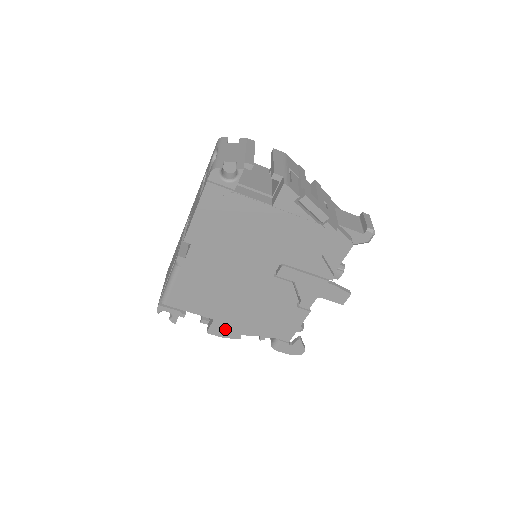
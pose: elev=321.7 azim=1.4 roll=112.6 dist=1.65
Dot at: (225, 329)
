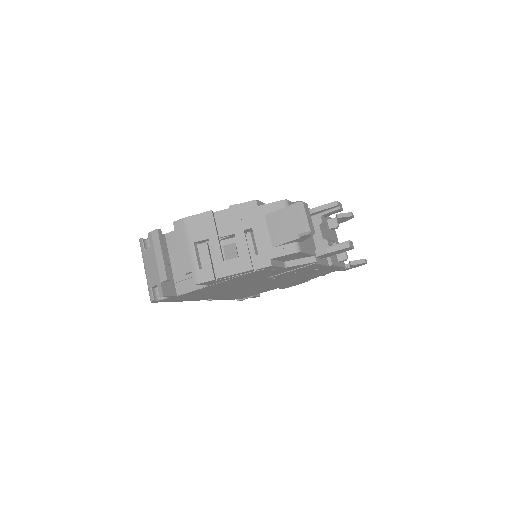
Dot at: (292, 285)
